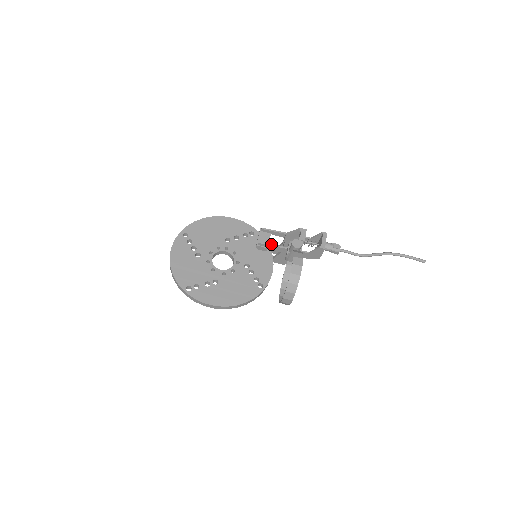
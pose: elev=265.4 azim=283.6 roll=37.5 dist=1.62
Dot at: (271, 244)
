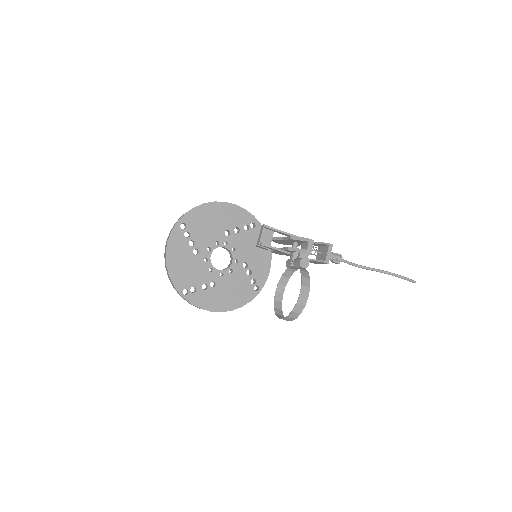
Dot at: (274, 247)
